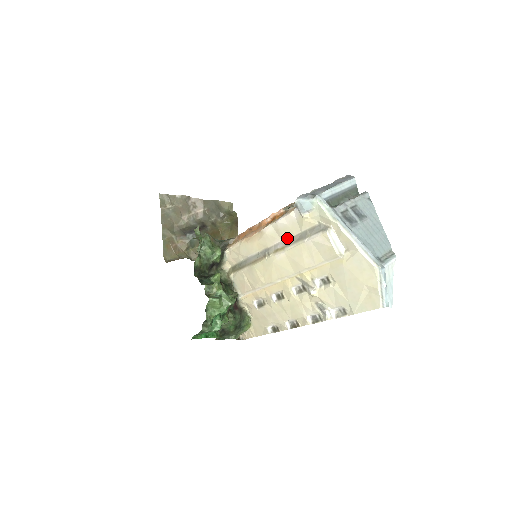
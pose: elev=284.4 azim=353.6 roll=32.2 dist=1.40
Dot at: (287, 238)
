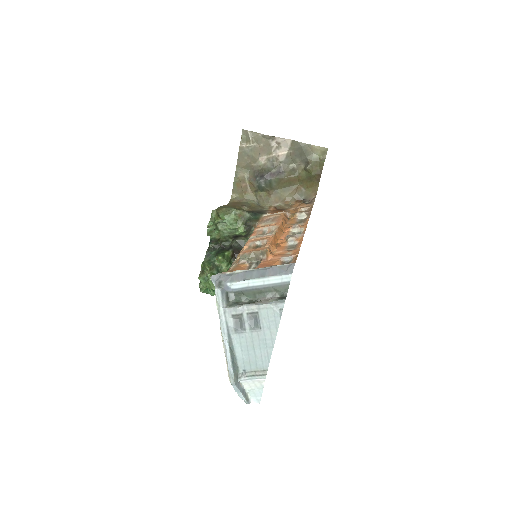
Dot at: occluded
